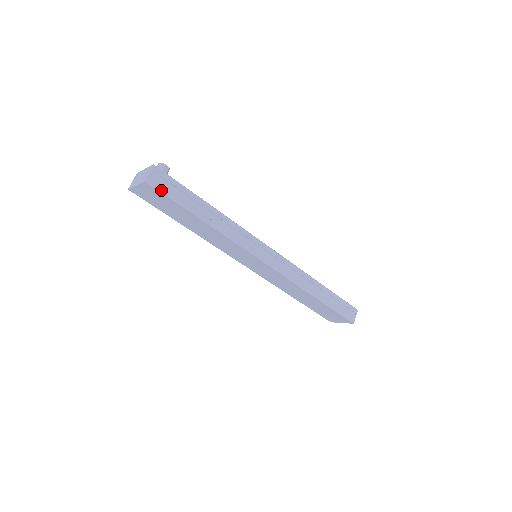
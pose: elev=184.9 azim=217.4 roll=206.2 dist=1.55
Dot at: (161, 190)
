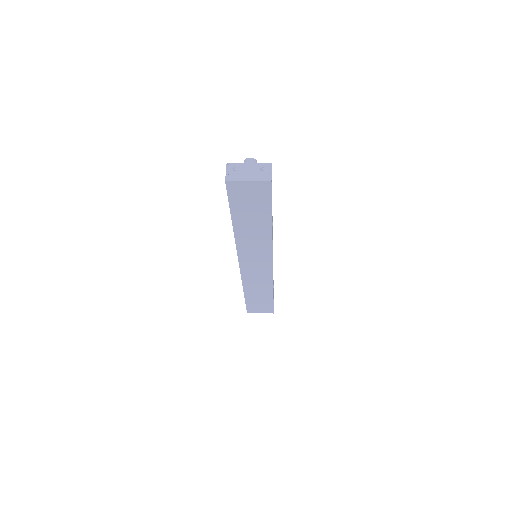
Dot at: (271, 191)
